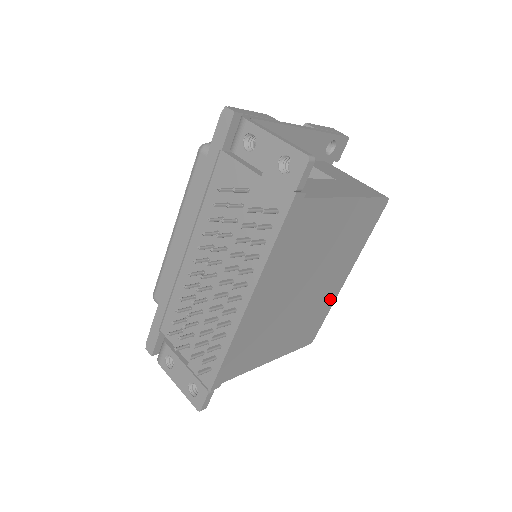
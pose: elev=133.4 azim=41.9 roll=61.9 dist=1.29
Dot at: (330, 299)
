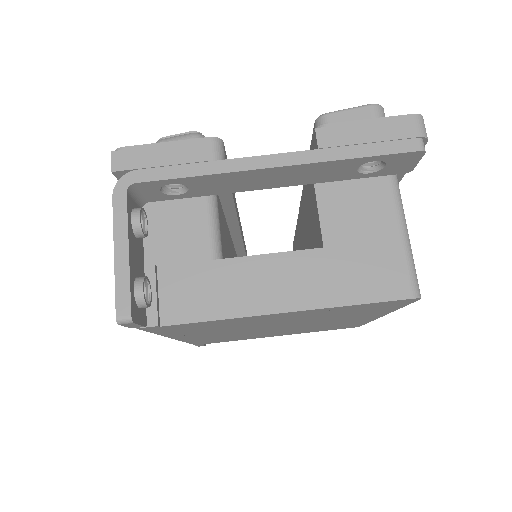
Dot at: (359, 321)
